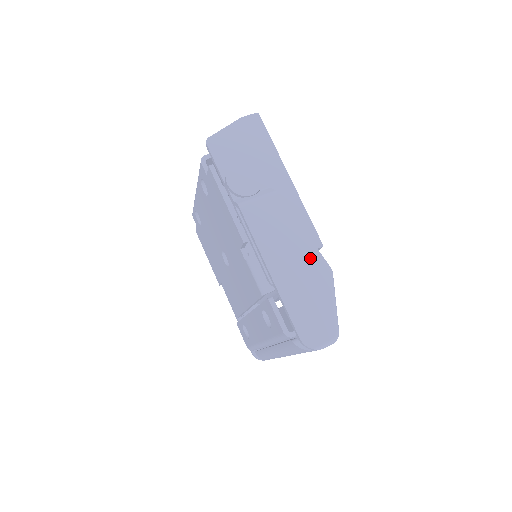
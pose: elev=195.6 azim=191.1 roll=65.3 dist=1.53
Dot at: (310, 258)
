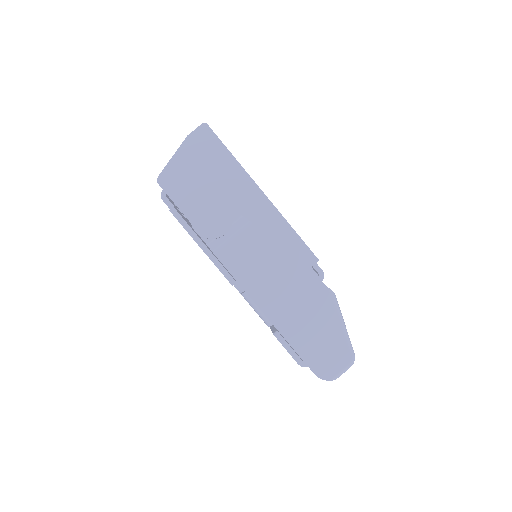
Dot at: (306, 286)
